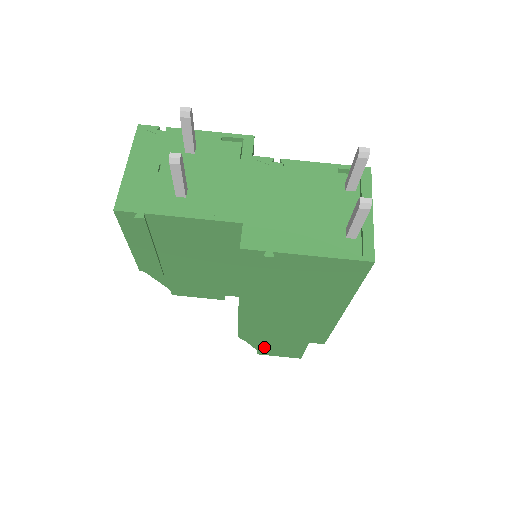
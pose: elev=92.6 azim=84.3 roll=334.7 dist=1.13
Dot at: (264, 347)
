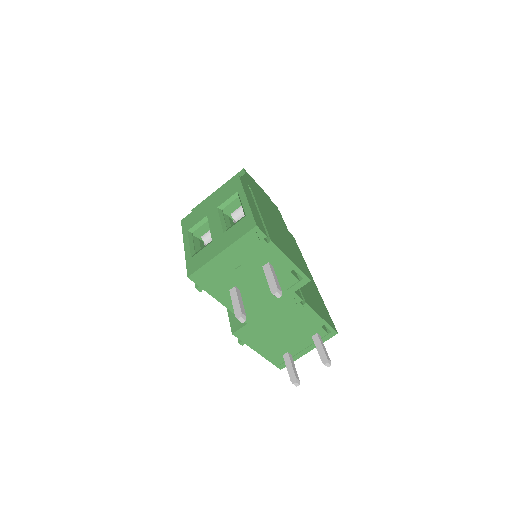
Dot at: occluded
